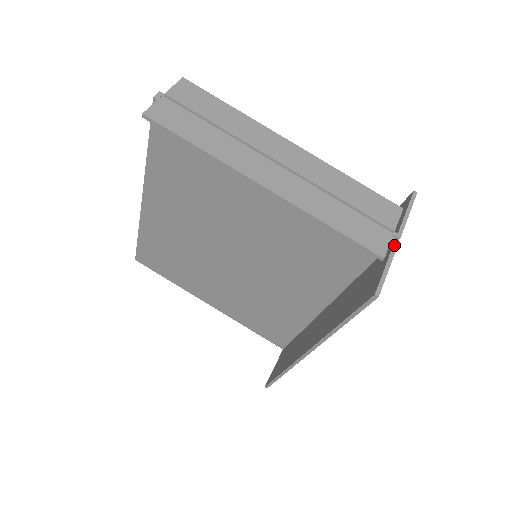
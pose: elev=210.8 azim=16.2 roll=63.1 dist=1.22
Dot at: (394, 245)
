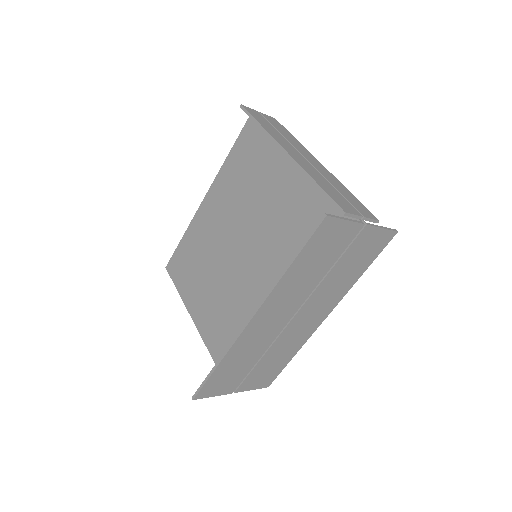
Dot at: (359, 221)
